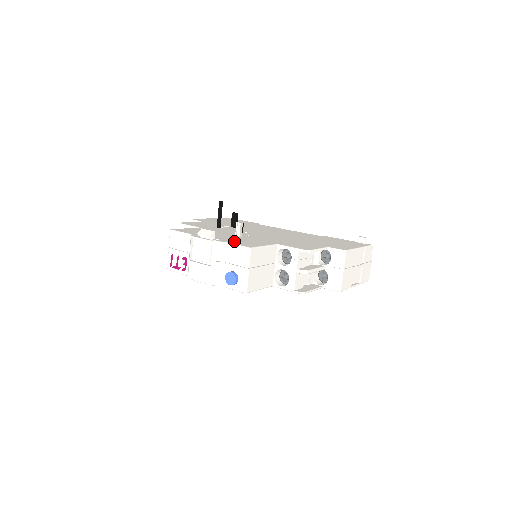
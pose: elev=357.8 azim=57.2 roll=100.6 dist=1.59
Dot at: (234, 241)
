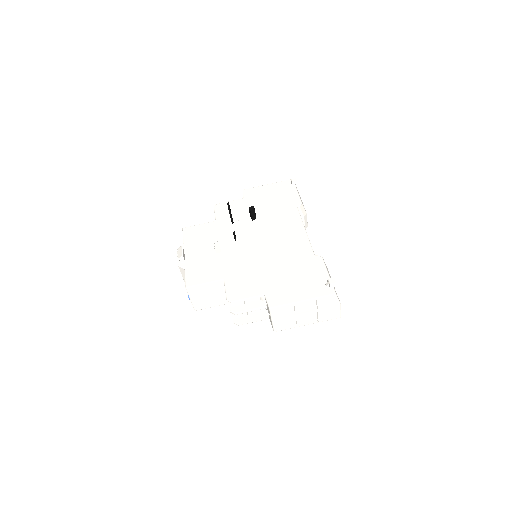
Dot at: (194, 268)
